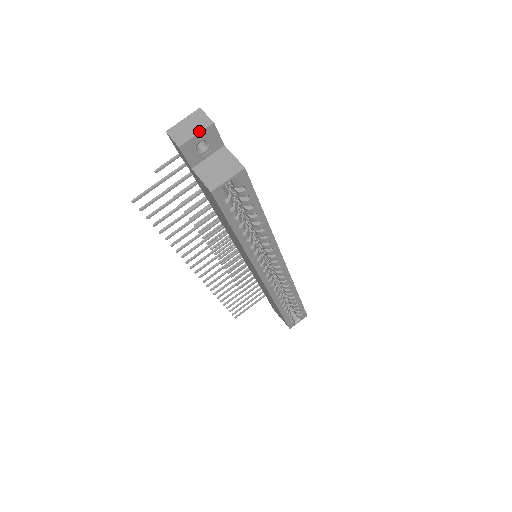
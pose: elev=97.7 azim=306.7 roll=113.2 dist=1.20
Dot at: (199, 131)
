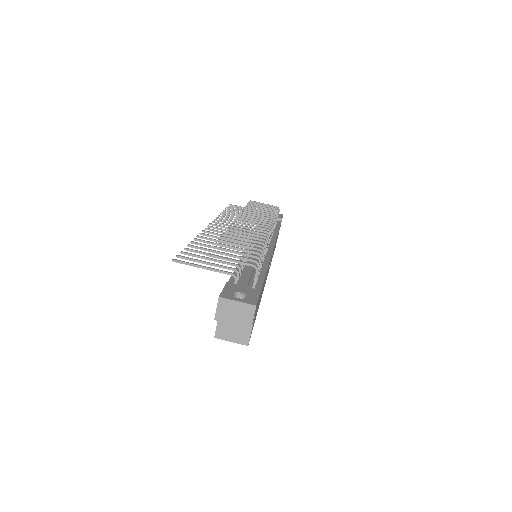
Dot at: (237, 324)
